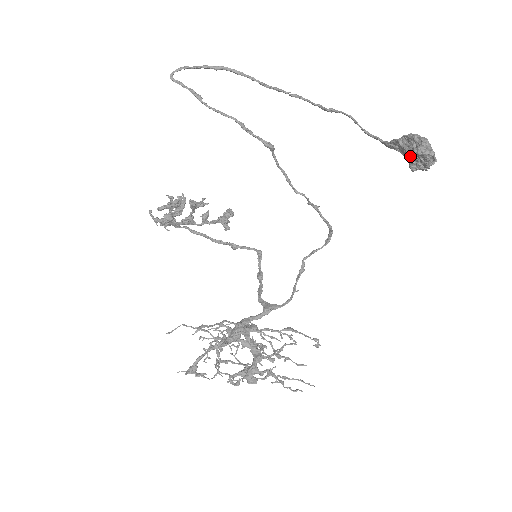
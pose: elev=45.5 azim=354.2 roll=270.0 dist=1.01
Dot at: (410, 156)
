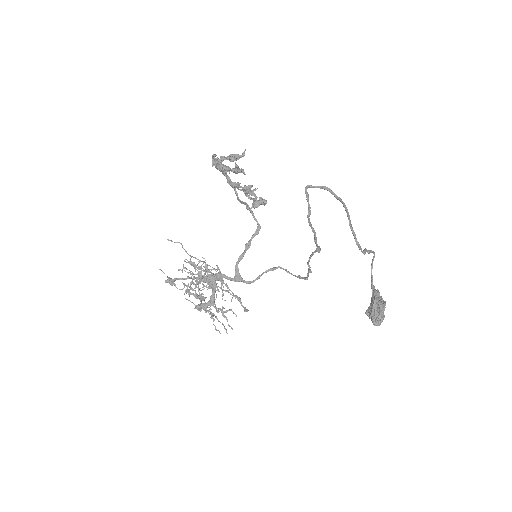
Dot at: (370, 316)
